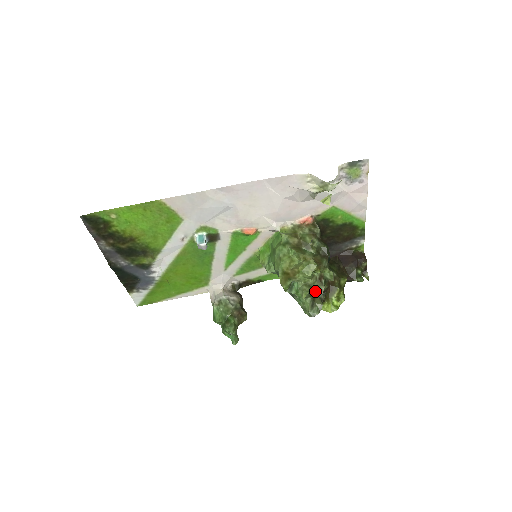
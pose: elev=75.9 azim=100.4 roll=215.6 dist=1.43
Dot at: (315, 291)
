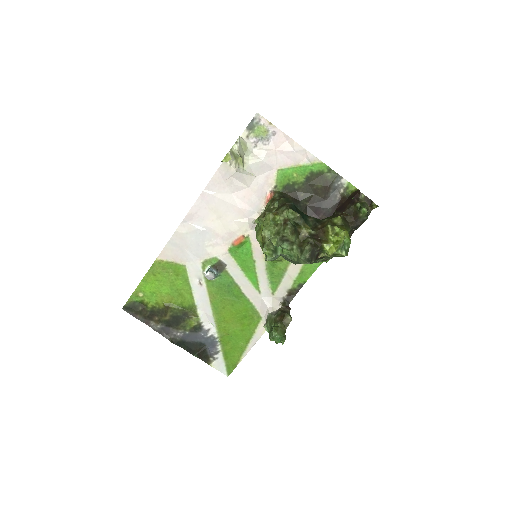
Dot at: (284, 234)
